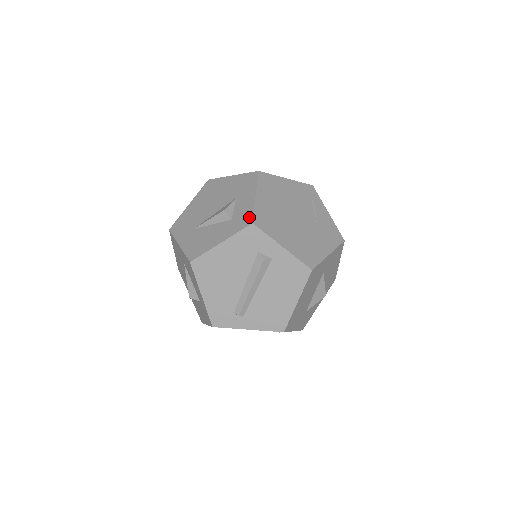
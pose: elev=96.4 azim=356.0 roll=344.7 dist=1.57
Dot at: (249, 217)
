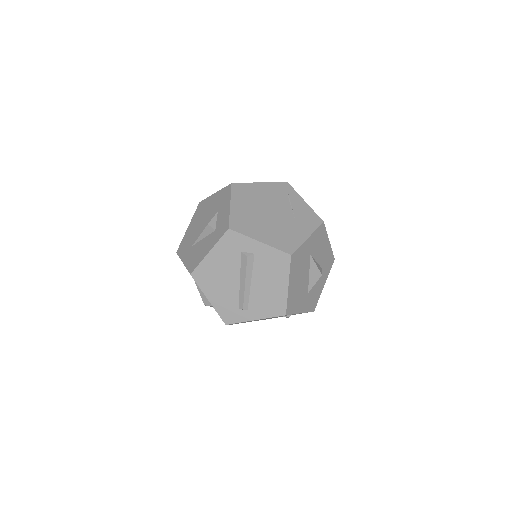
Dot at: (226, 224)
